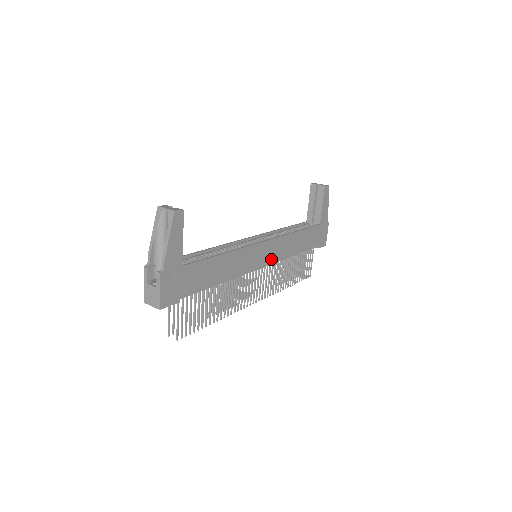
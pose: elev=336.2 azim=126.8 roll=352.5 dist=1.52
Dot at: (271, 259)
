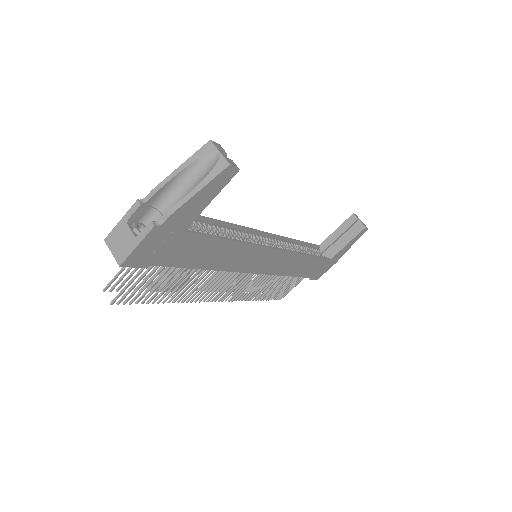
Dot at: (268, 269)
